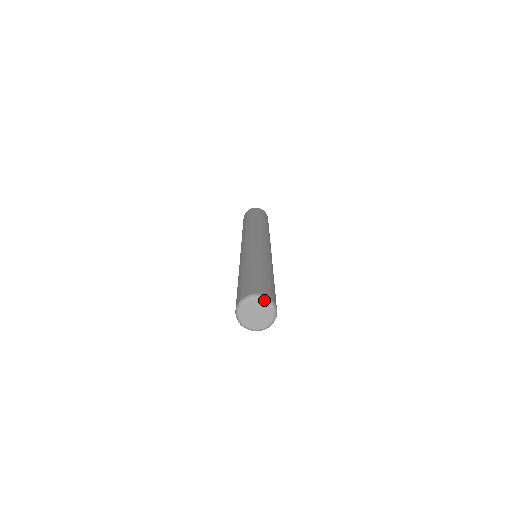
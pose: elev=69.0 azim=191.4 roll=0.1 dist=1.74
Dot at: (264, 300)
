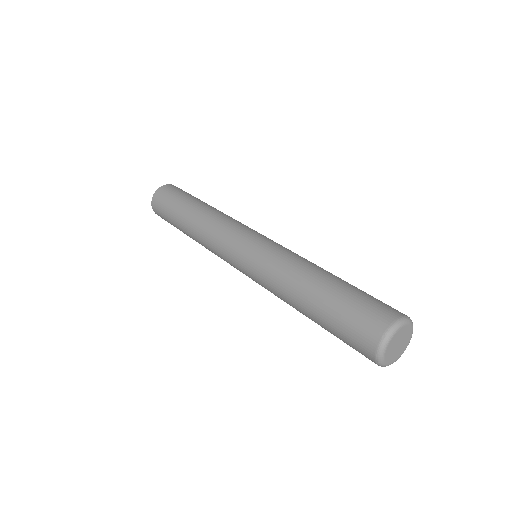
Dot at: (412, 325)
